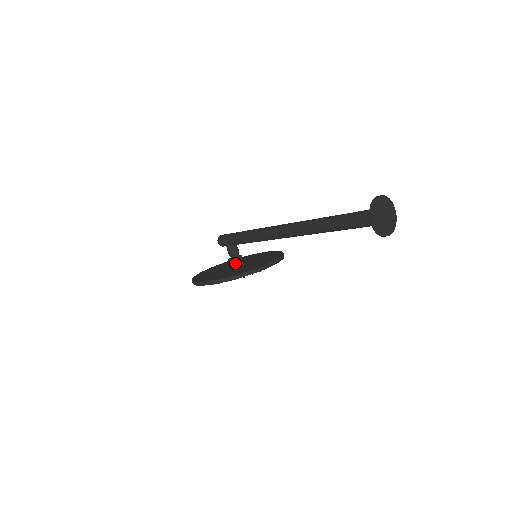
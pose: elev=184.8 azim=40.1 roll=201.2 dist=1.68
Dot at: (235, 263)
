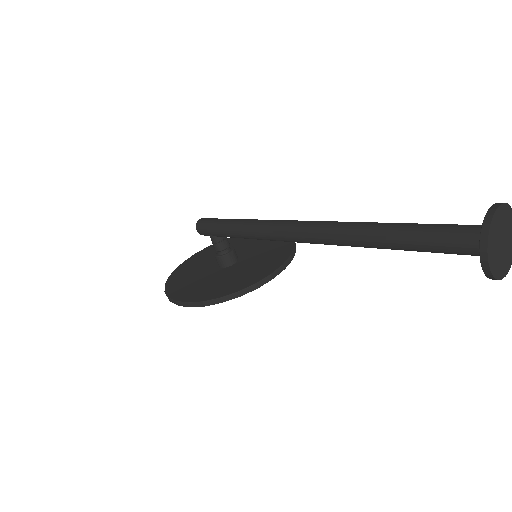
Dot at: (225, 262)
